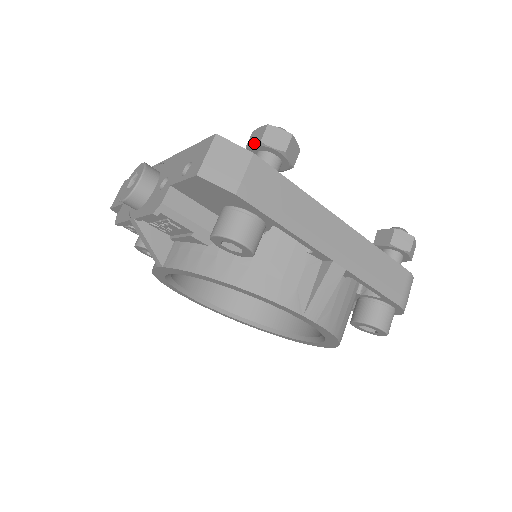
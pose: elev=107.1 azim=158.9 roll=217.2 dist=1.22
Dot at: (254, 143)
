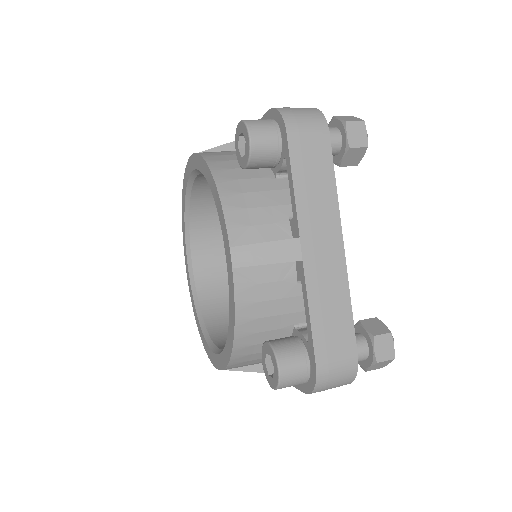
Dot at: occluded
